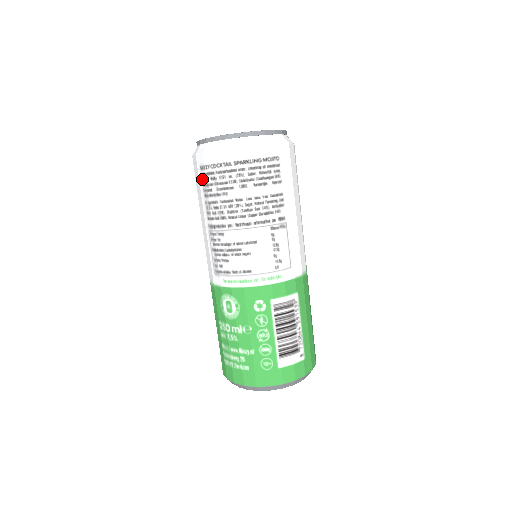
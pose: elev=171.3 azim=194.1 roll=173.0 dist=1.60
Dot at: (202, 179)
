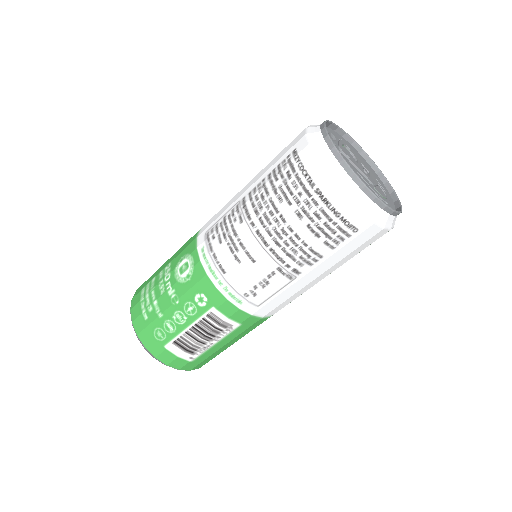
Dot at: (284, 160)
